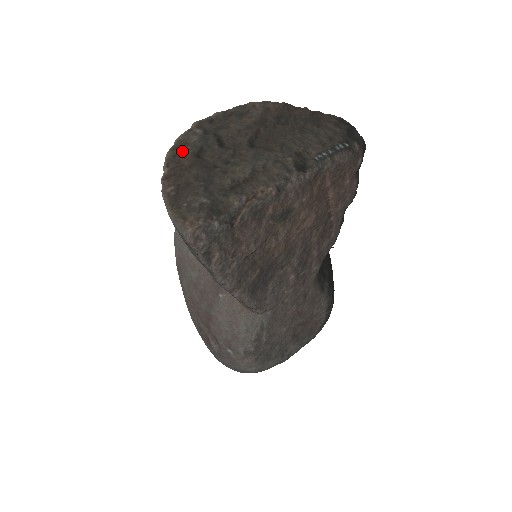
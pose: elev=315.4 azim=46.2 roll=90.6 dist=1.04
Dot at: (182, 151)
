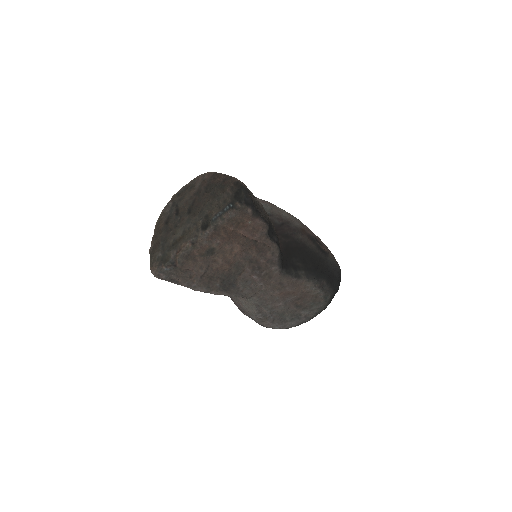
Dot at: (161, 220)
